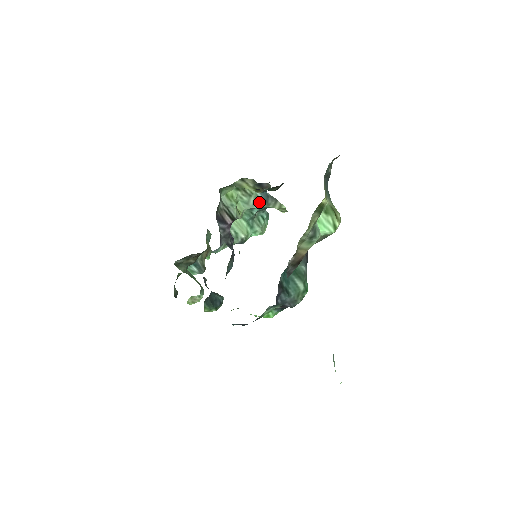
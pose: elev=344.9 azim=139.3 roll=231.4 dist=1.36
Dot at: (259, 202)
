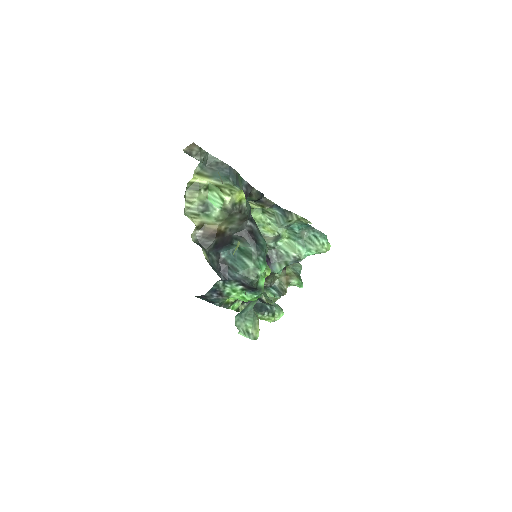
Dot at: (281, 218)
